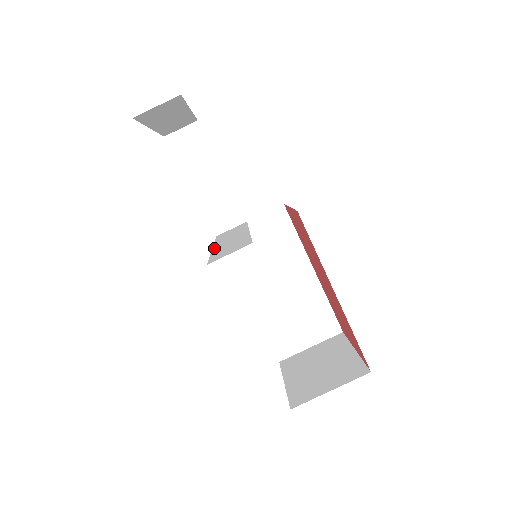
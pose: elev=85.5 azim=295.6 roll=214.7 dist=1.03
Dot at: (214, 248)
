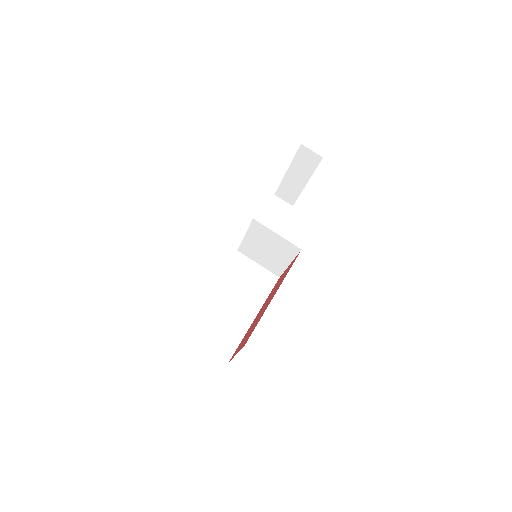
Dot at: (252, 224)
